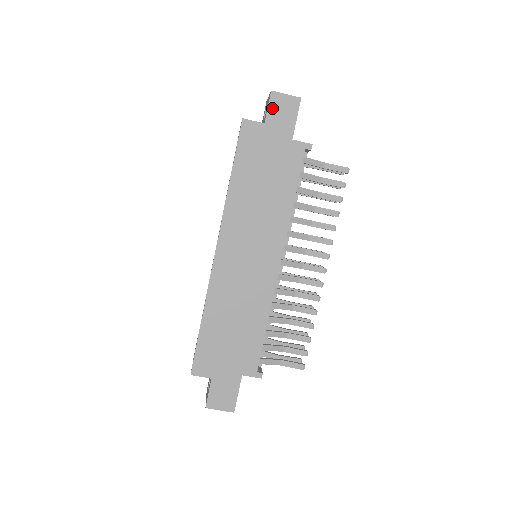
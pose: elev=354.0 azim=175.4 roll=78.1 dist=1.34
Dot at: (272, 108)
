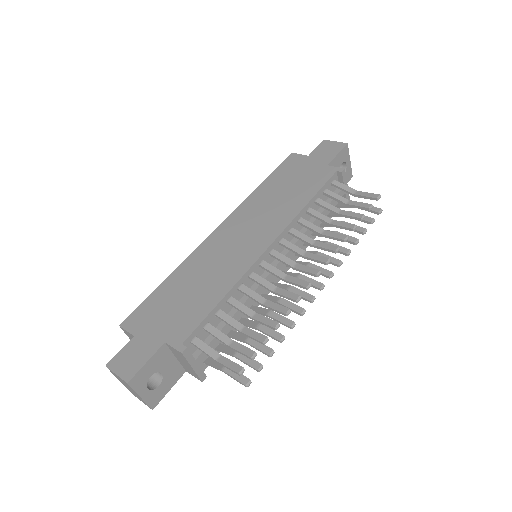
Dot at: (320, 148)
